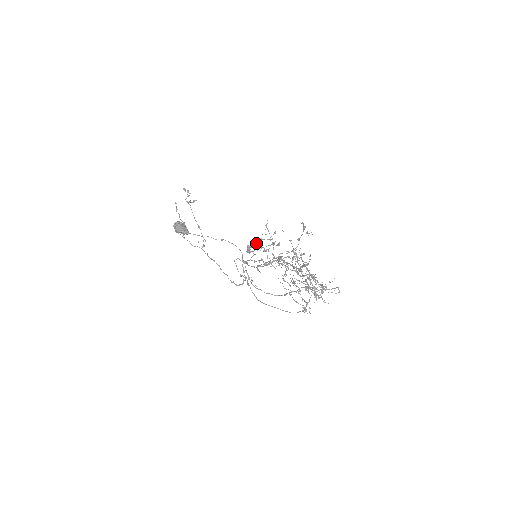
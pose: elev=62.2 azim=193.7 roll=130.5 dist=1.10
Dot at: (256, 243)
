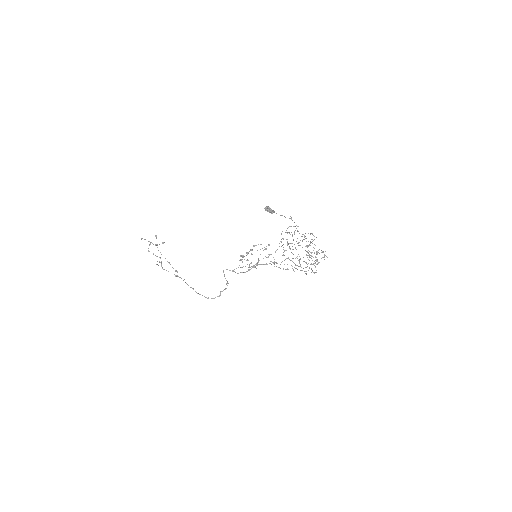
Dot at: (241, 255)
